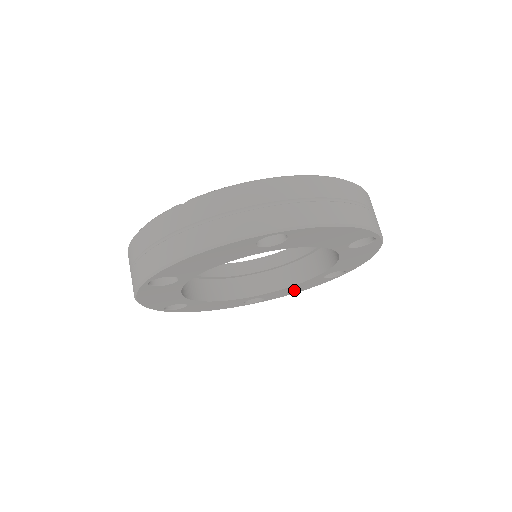
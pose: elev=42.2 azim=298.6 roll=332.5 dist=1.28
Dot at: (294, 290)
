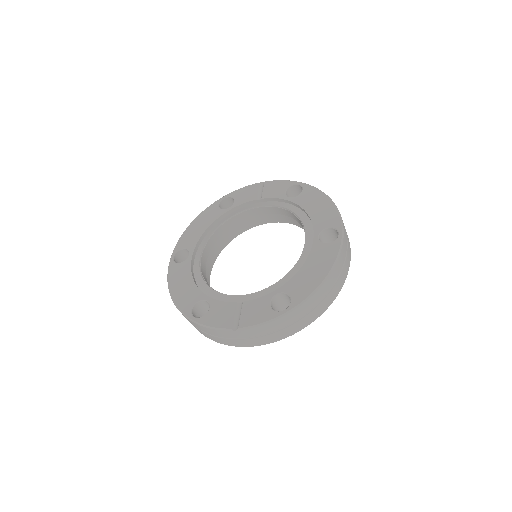
Dot at: occluded
